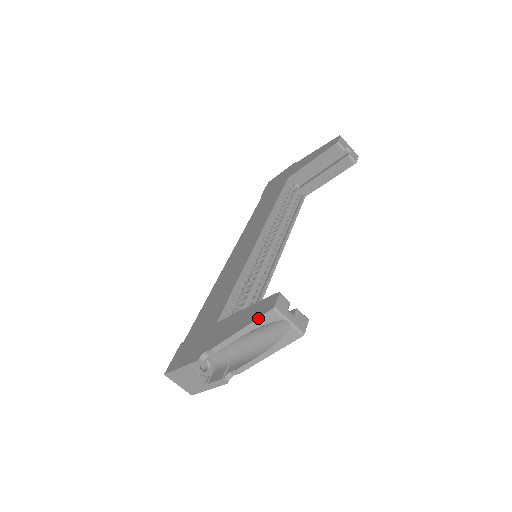
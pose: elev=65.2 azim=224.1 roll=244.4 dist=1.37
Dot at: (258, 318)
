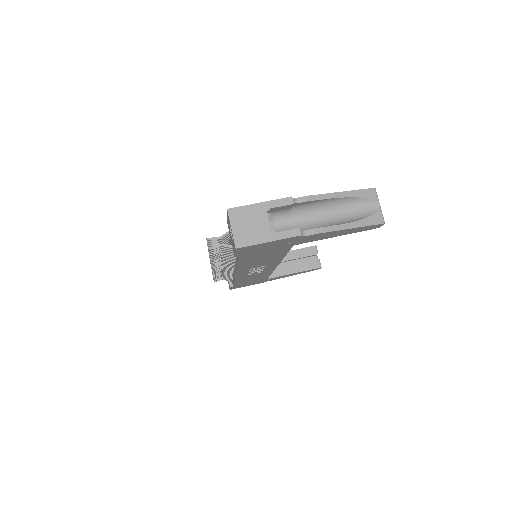
Dot at: (360, 189)
